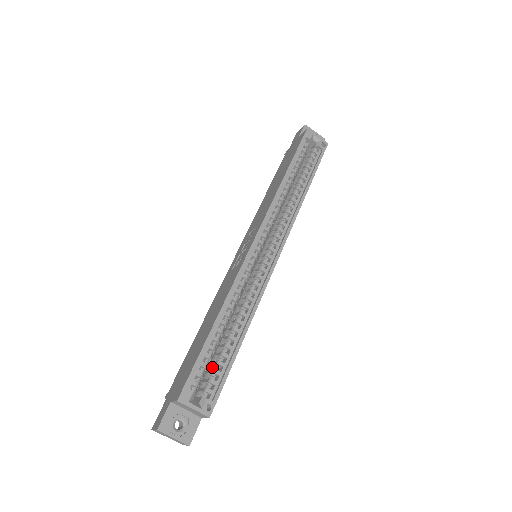
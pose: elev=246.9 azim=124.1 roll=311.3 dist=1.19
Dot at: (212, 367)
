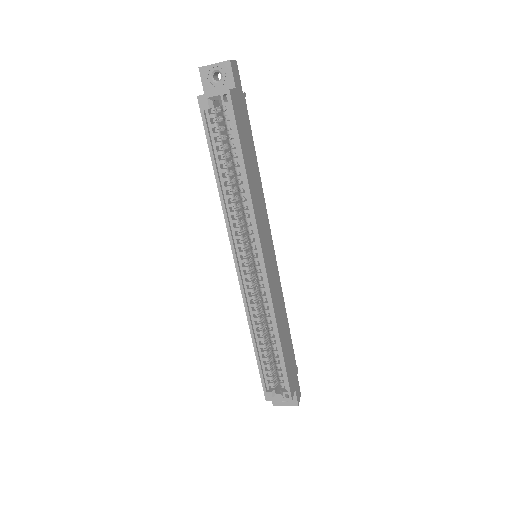
Dot at: (276, 367)
